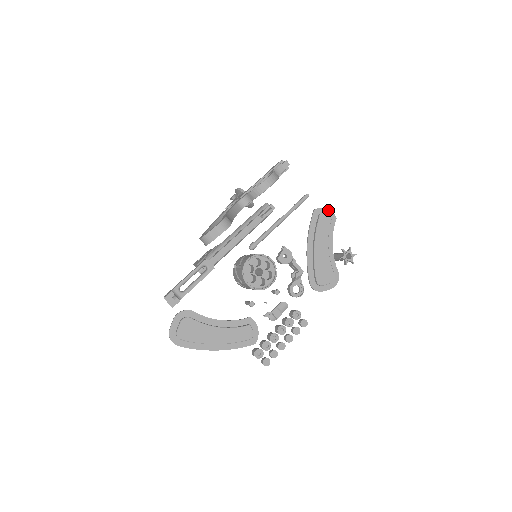
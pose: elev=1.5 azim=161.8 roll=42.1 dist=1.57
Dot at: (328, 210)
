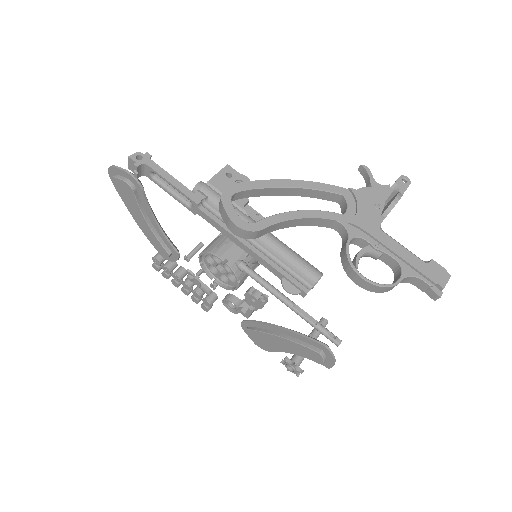
Dot at: (334, 362)
